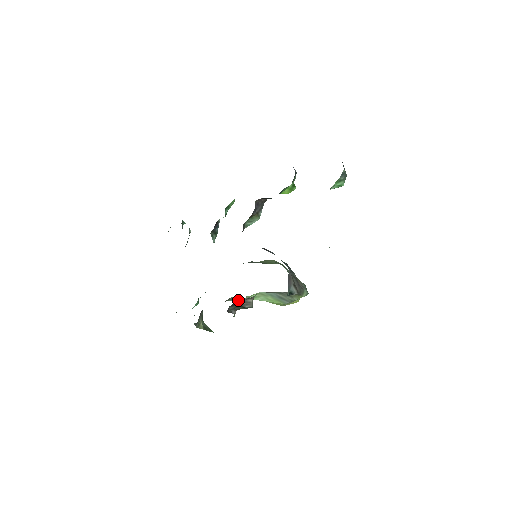
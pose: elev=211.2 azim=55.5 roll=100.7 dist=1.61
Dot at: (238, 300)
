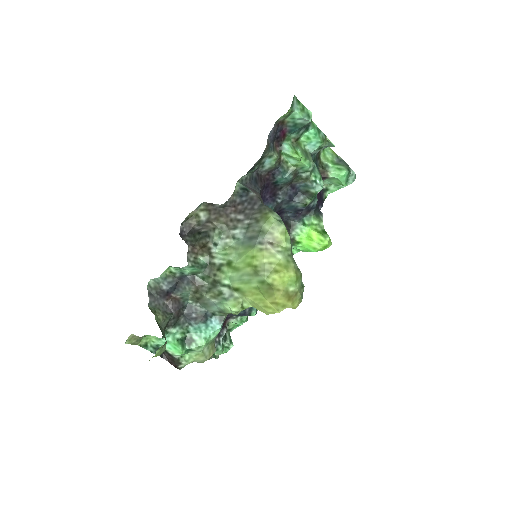
Dot at: (197, 224)
